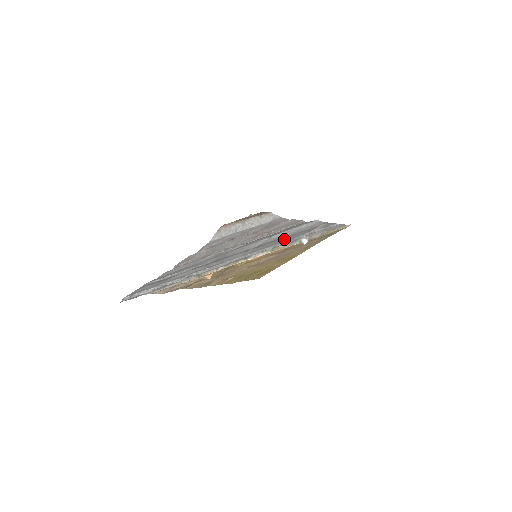
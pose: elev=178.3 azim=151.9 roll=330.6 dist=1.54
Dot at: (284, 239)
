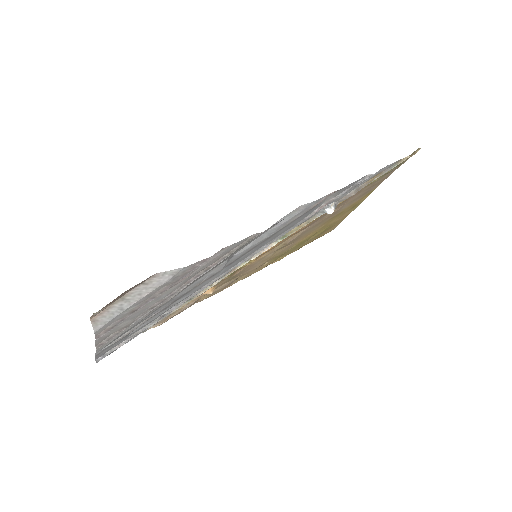
Dot at: (272, 237)
